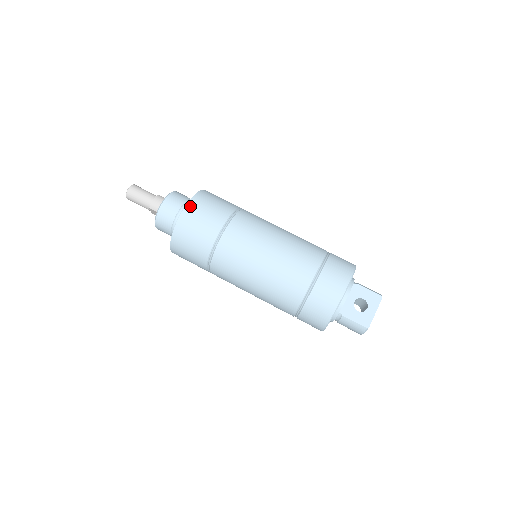
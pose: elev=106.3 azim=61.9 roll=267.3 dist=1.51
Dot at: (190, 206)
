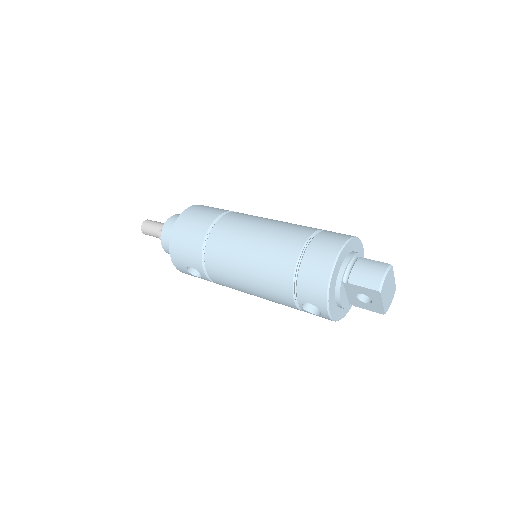
Dot at: occluded
